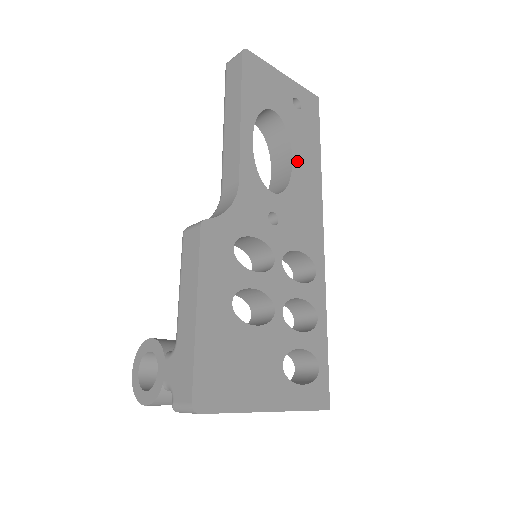
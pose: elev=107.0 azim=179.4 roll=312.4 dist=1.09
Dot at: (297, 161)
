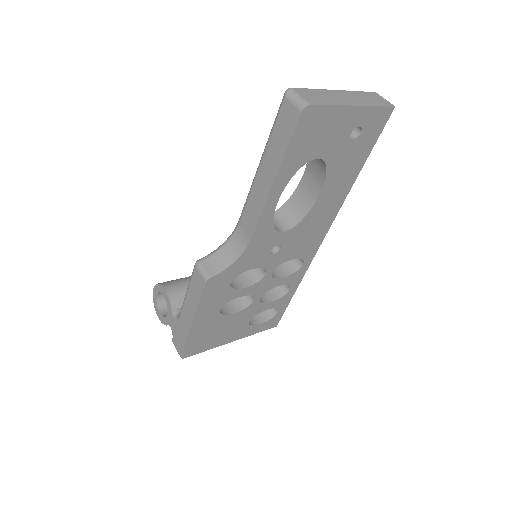
Dot at: (325, 193)
